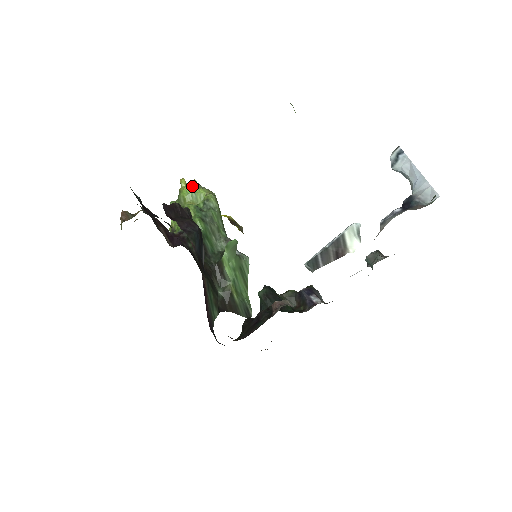
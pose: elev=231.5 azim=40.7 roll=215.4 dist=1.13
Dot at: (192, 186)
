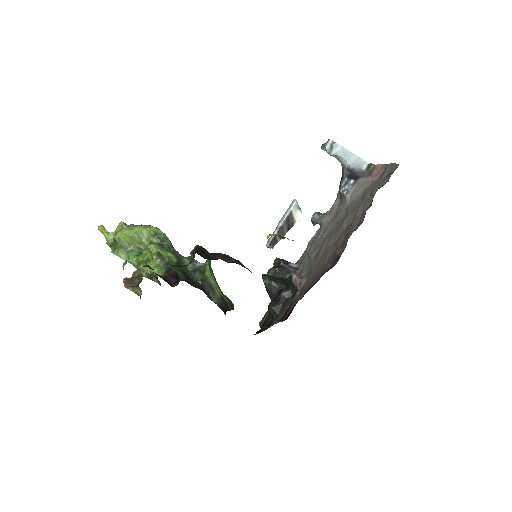
Dot at: (127, 228)
